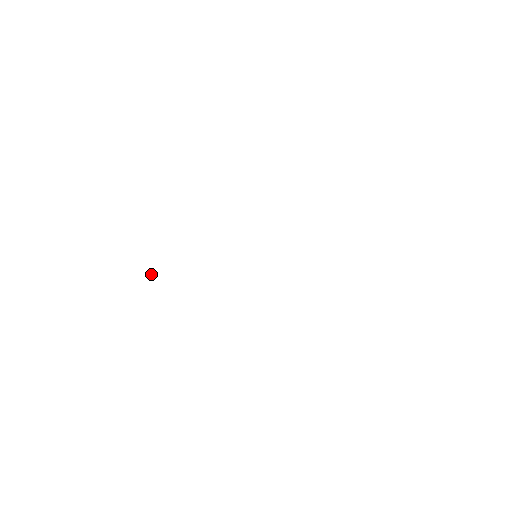
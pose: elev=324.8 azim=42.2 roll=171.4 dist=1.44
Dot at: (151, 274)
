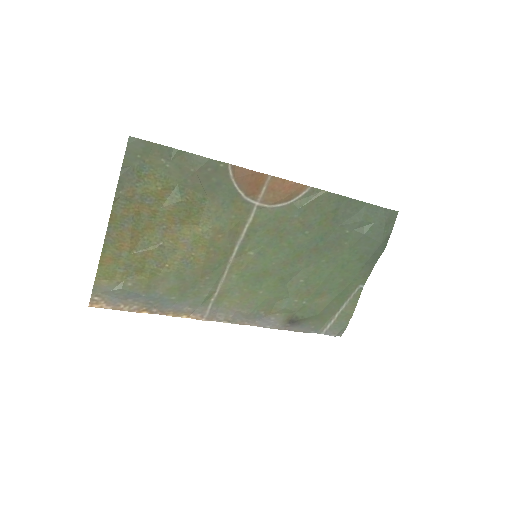
Dot at: (151, 302)
